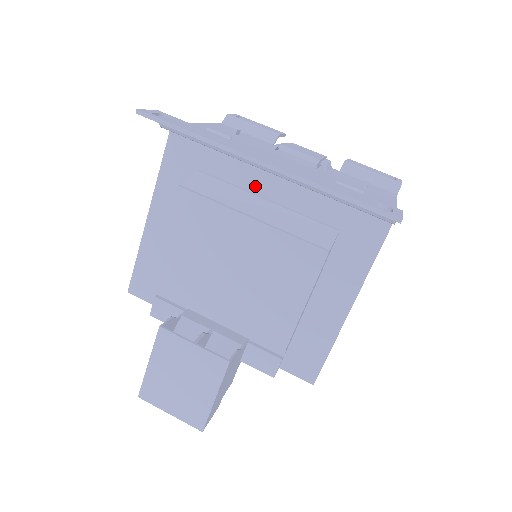
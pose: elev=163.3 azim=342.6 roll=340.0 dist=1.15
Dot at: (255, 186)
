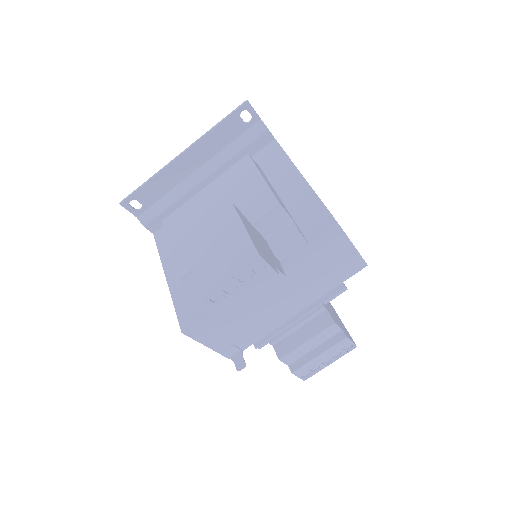
Dot at: occluded
